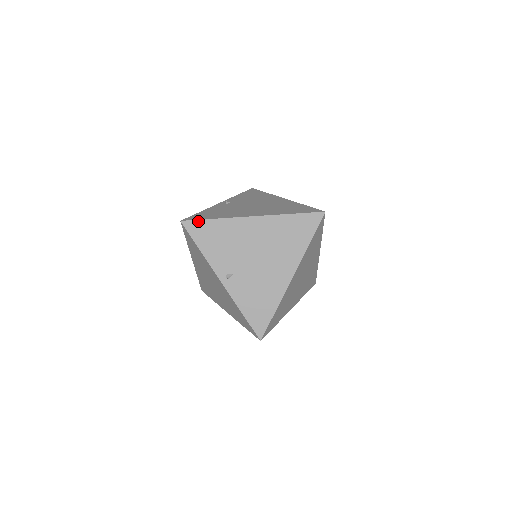
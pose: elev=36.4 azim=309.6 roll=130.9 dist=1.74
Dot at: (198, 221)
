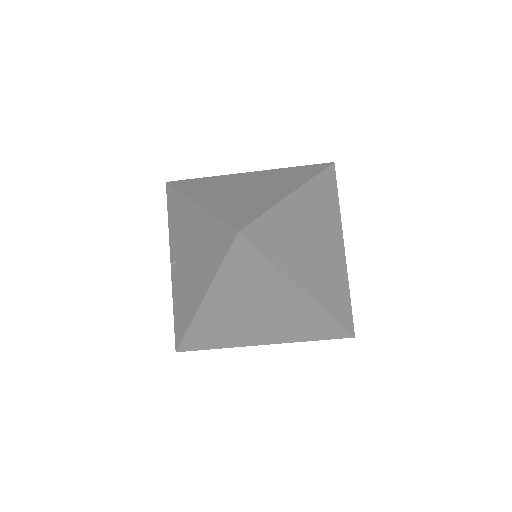
Dot at: (183, 341)
